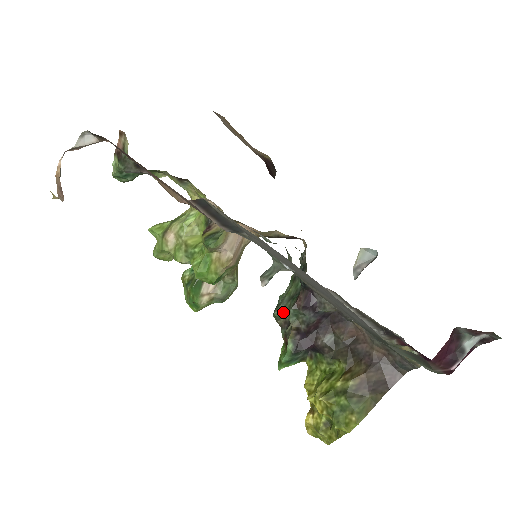
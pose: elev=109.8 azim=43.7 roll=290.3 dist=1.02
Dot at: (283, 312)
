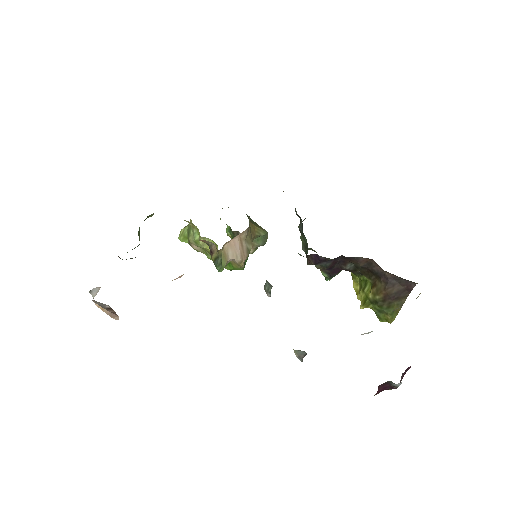
Dot at: occluded
